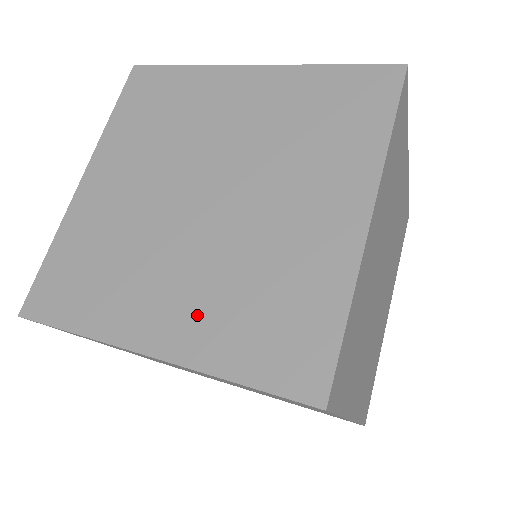
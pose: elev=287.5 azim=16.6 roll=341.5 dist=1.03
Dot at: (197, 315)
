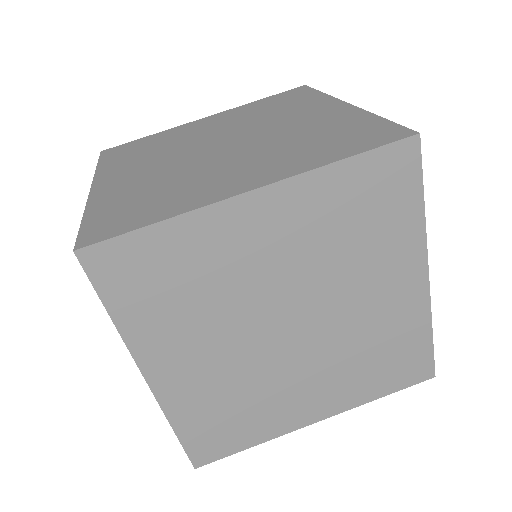
Dot at: (274, 163)
